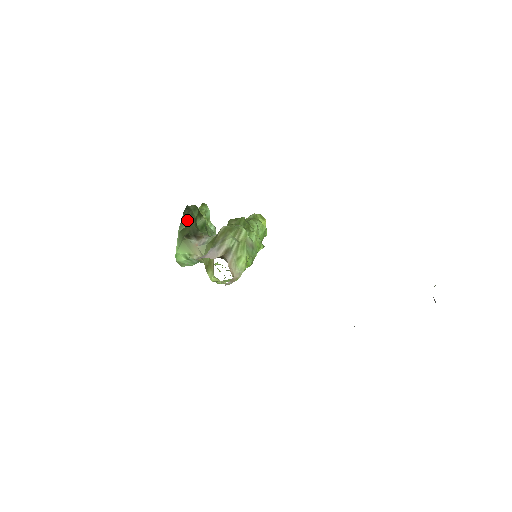
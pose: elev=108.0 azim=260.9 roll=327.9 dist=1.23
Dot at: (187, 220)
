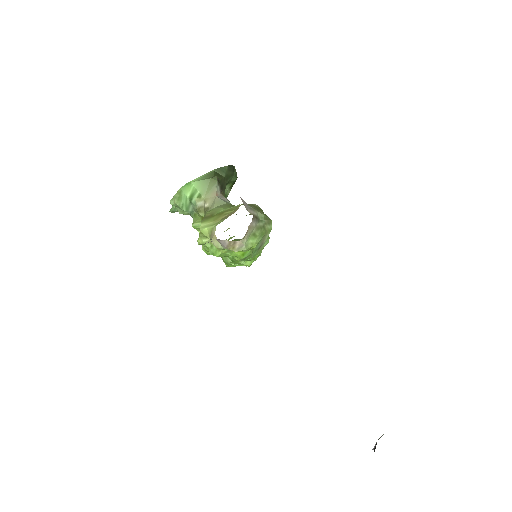
Dot at: (226, 173)
